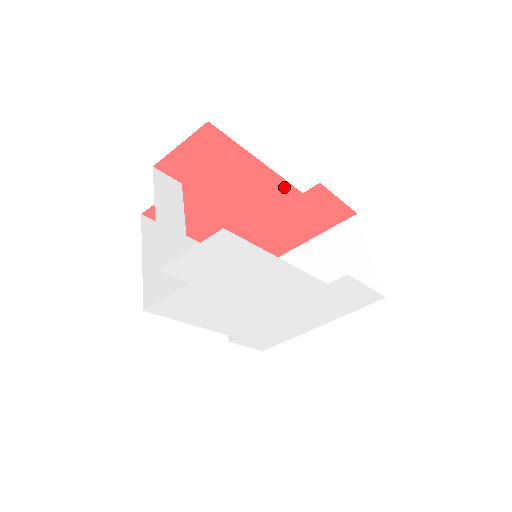
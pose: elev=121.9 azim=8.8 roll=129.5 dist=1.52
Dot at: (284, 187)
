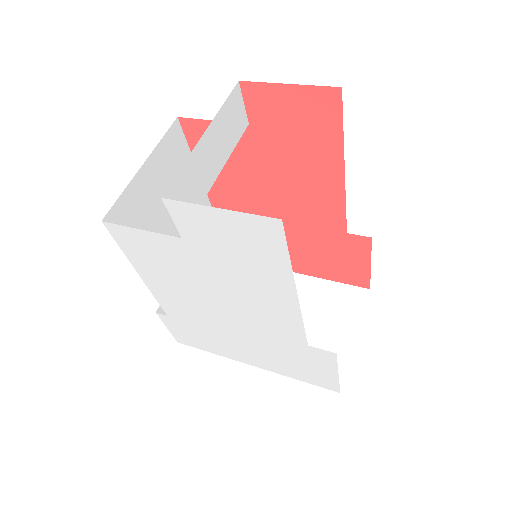
Dot at: (337, 213)
